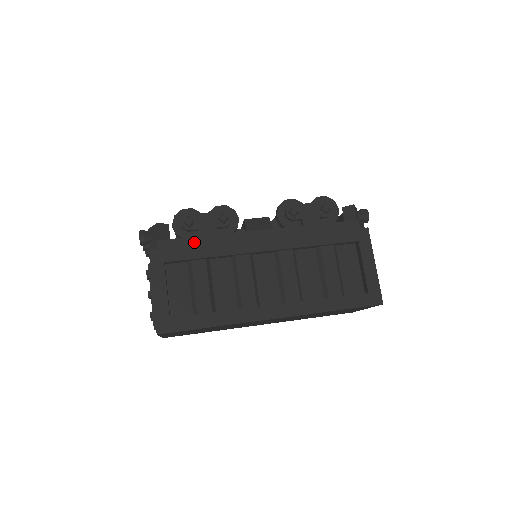
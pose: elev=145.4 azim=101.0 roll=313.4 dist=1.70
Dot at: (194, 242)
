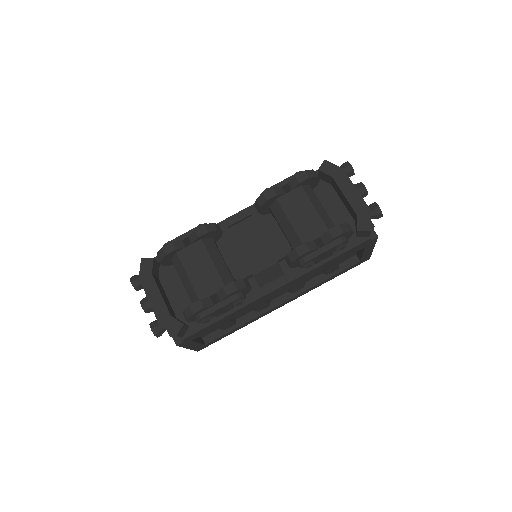
Dot at: (215, 324)
